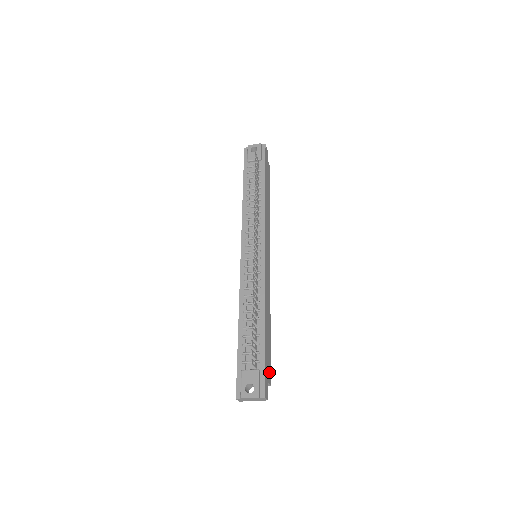
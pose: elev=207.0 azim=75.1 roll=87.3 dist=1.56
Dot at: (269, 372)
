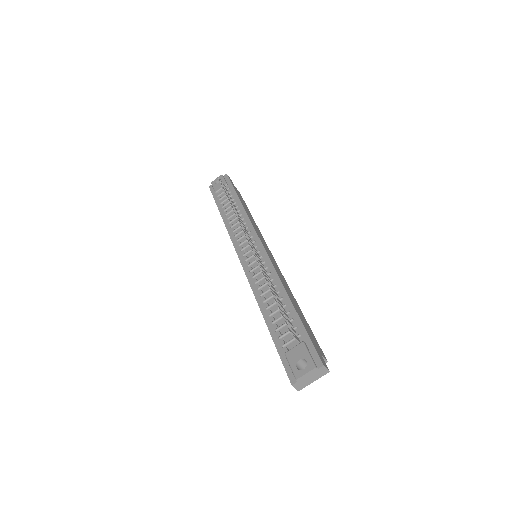
Dot at: (319, 347)
